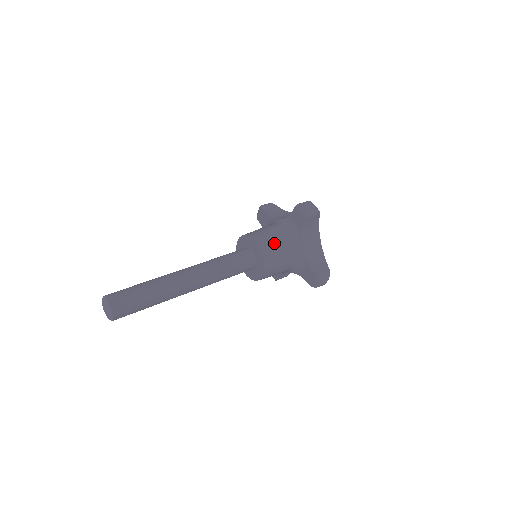
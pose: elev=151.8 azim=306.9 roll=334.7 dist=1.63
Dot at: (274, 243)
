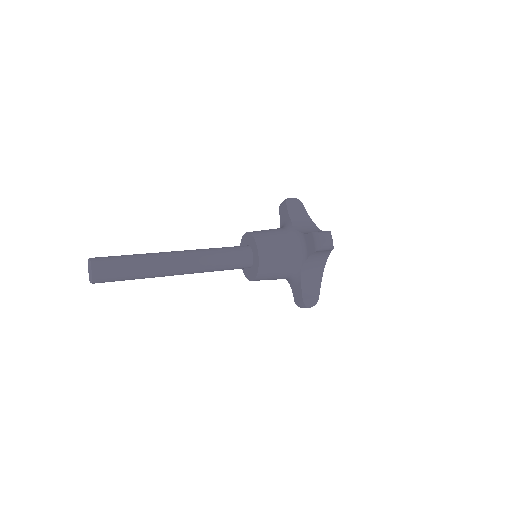
Dot at: (276, 257)
